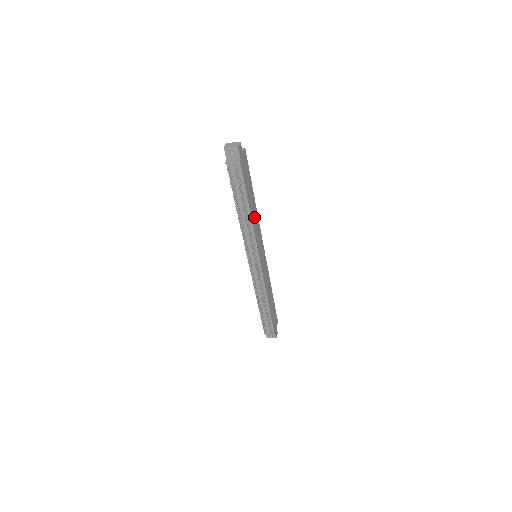
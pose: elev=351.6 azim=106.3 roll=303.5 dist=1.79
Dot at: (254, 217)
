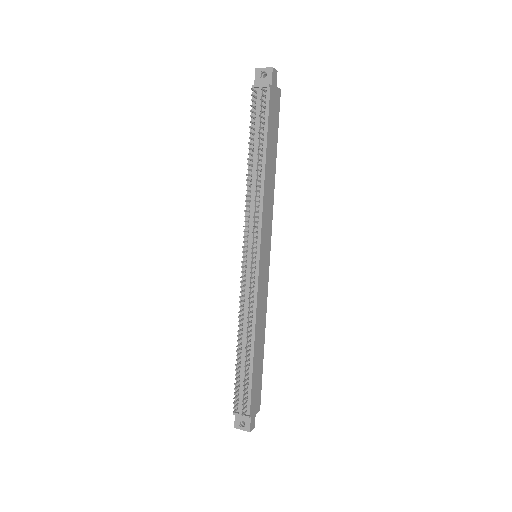
Dot at: (268, 185)
